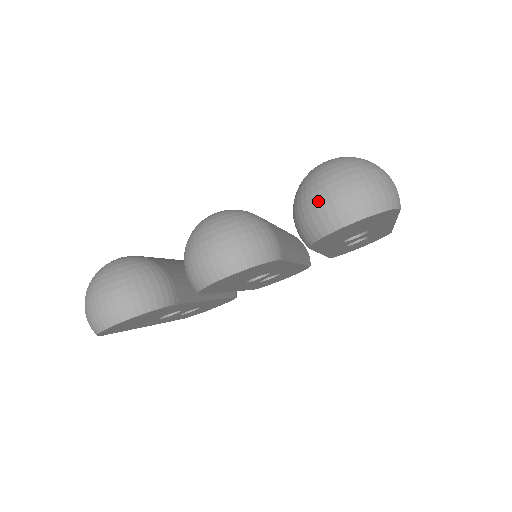
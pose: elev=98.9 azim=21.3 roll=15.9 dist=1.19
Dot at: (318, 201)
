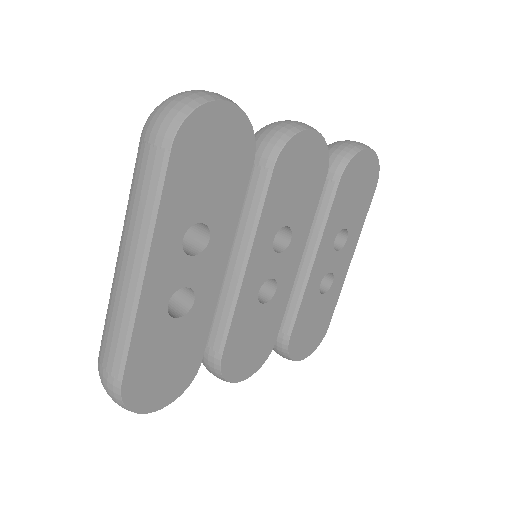
Dot at: (342, 141)
